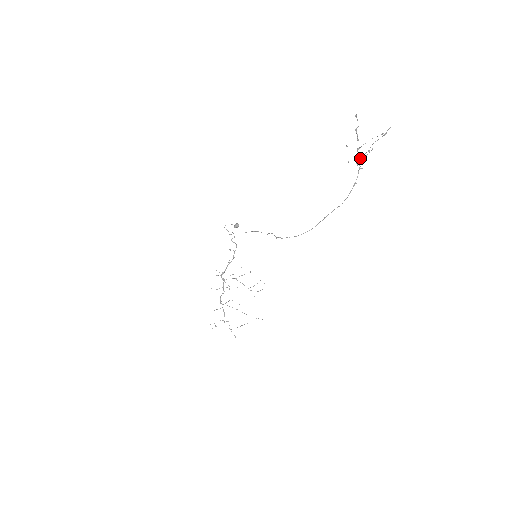
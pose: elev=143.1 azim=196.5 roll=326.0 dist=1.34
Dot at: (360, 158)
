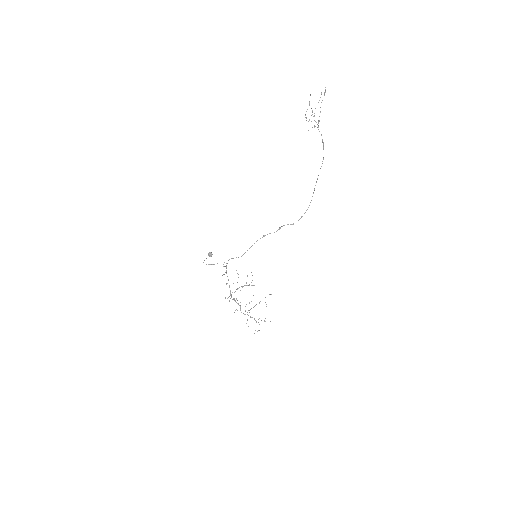
Dot at: occluded
